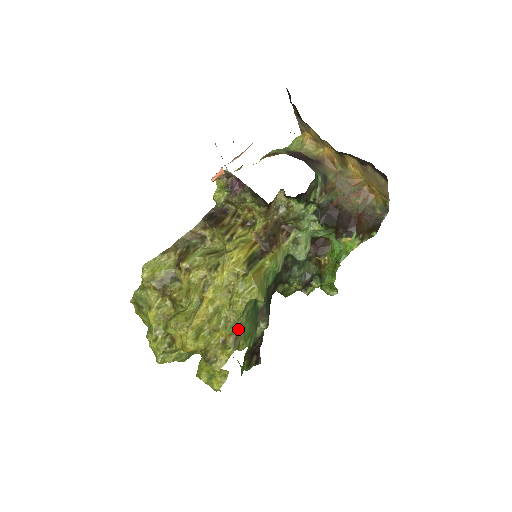
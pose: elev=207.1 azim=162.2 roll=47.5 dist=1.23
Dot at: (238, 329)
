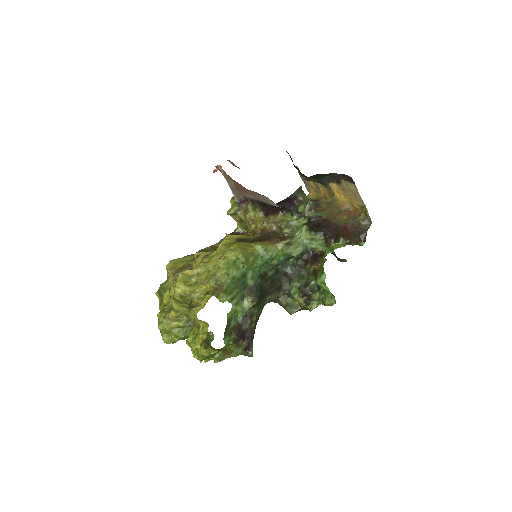
Dot at: (221, 285)
